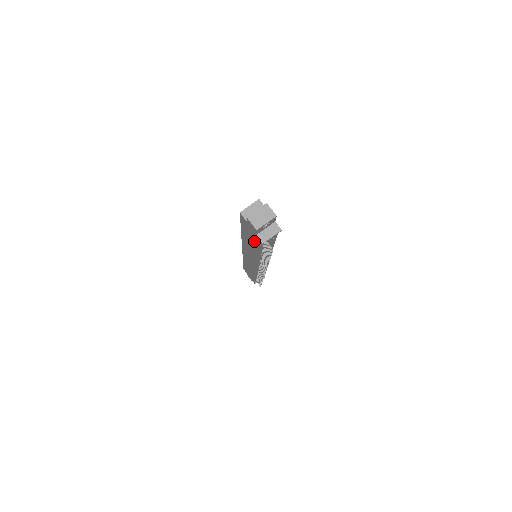
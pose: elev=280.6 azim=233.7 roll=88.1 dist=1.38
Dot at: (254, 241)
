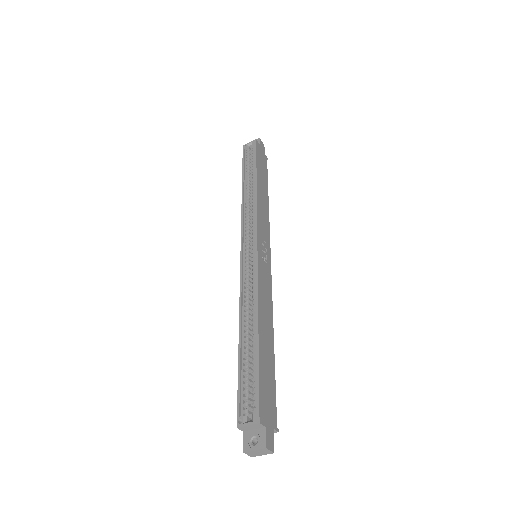
Dot at: occluded
